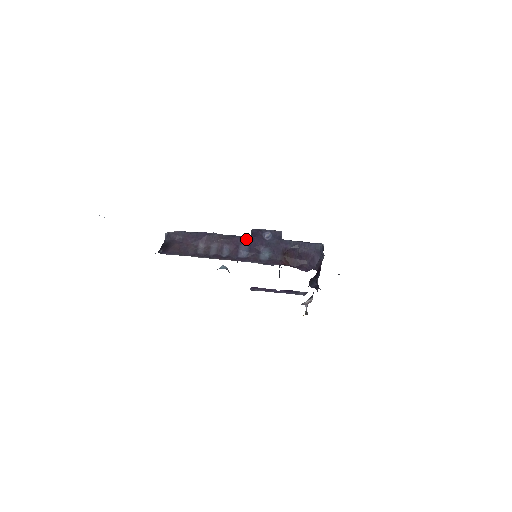
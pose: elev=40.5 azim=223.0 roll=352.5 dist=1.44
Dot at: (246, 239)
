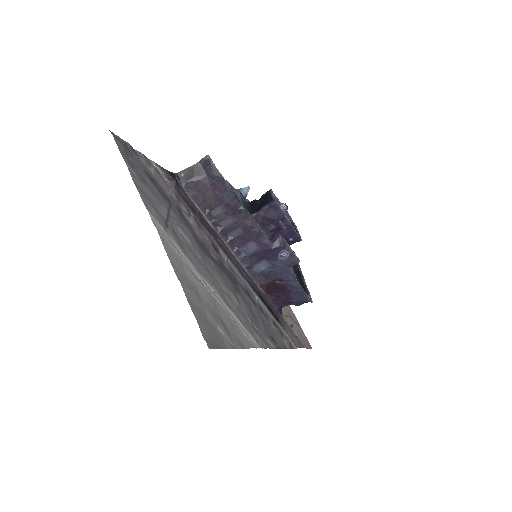
Dot at: (263, 242)
